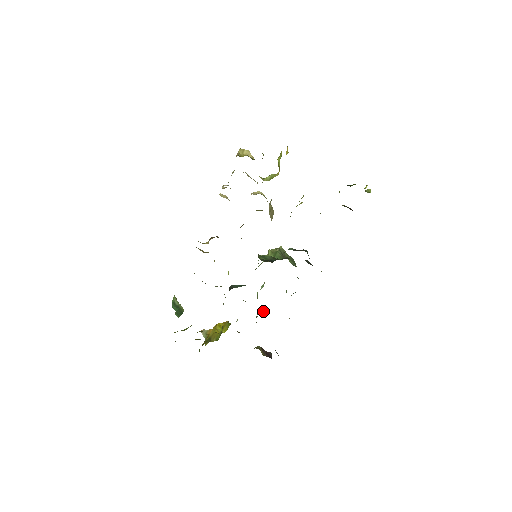
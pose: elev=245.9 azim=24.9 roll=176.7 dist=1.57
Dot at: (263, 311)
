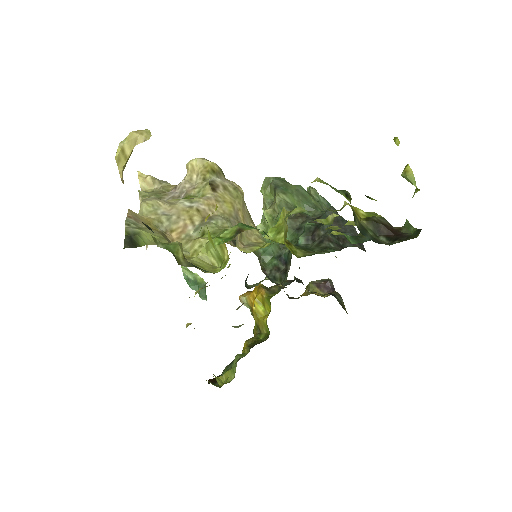
Dot at: (299, 268)
